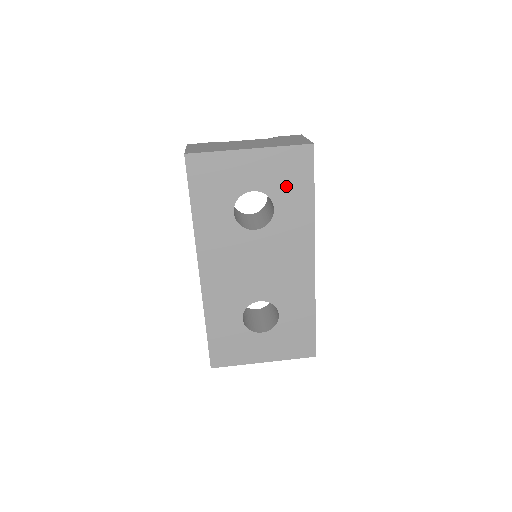
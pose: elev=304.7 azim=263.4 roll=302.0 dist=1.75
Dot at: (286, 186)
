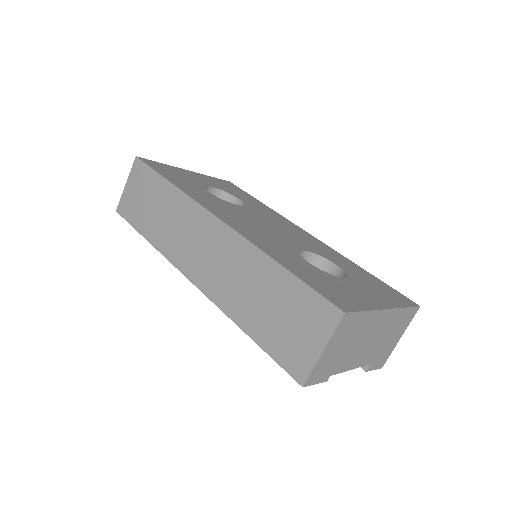
Dot at: (234, 192)
